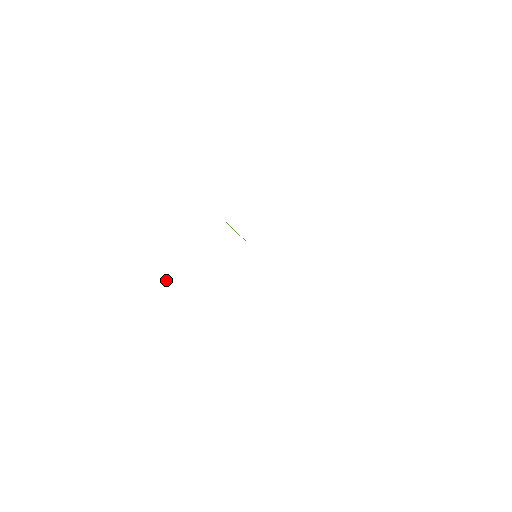
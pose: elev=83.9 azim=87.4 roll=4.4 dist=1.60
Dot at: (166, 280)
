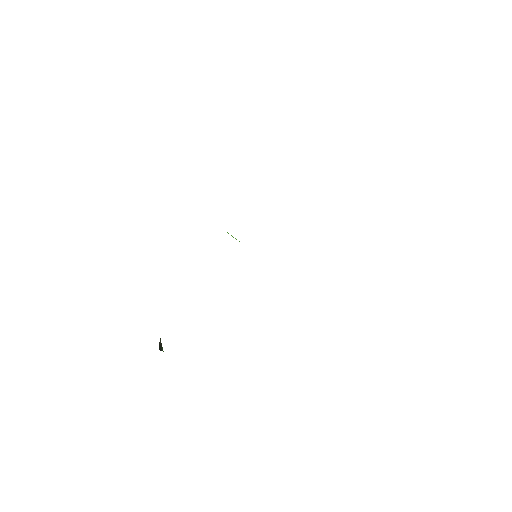
Dot at: (159, 344)
